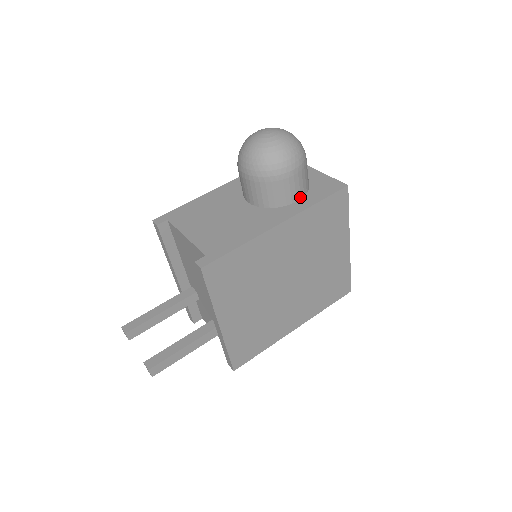
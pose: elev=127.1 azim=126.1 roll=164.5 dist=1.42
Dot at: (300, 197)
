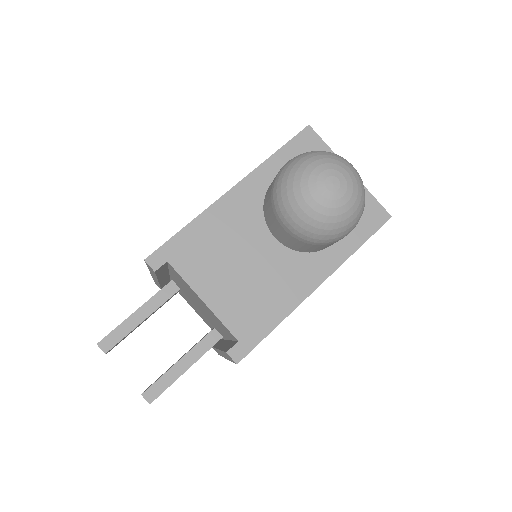
Dot at: occluded
